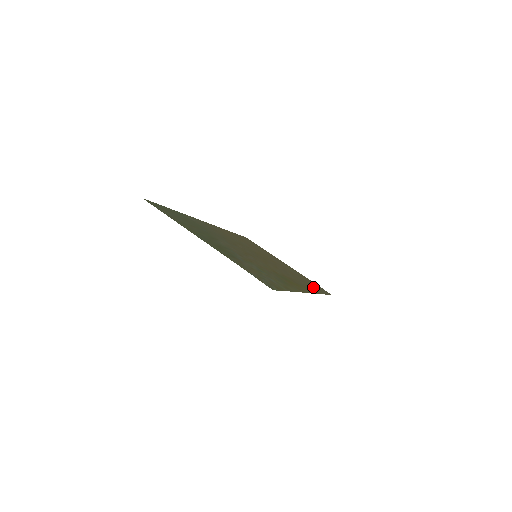
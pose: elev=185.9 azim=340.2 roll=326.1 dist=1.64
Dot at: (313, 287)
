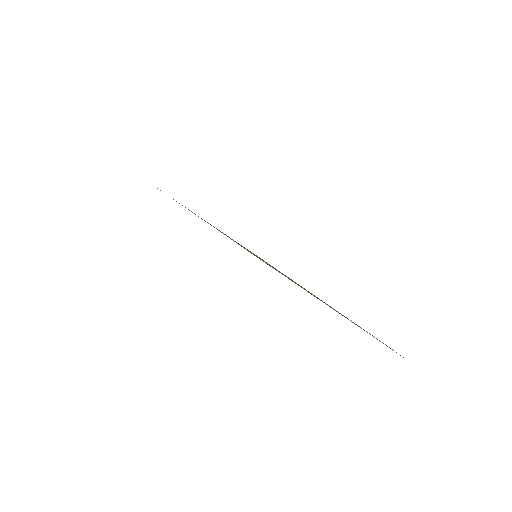
Dot at: occluded
